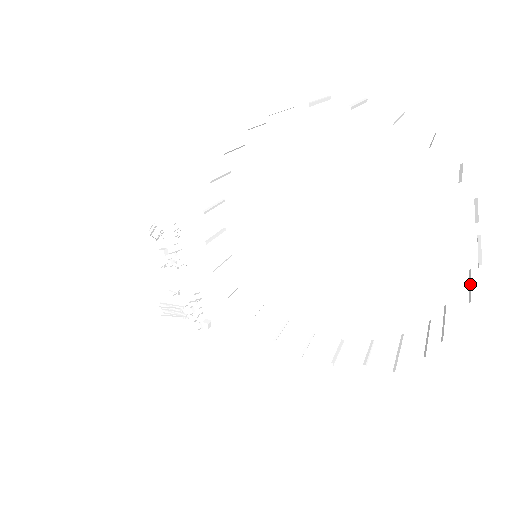
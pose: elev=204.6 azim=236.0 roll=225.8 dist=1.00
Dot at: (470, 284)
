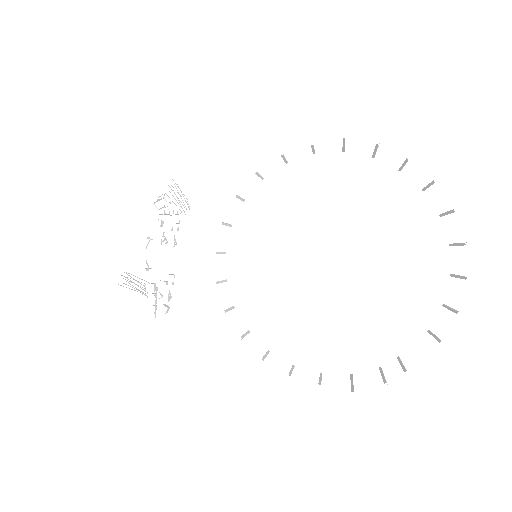
Dot at: (434, 335)
